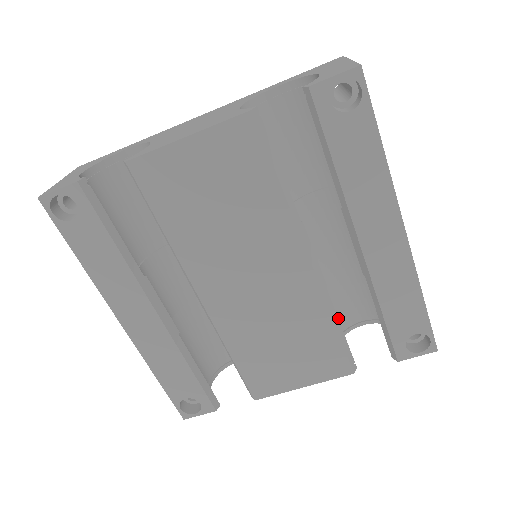
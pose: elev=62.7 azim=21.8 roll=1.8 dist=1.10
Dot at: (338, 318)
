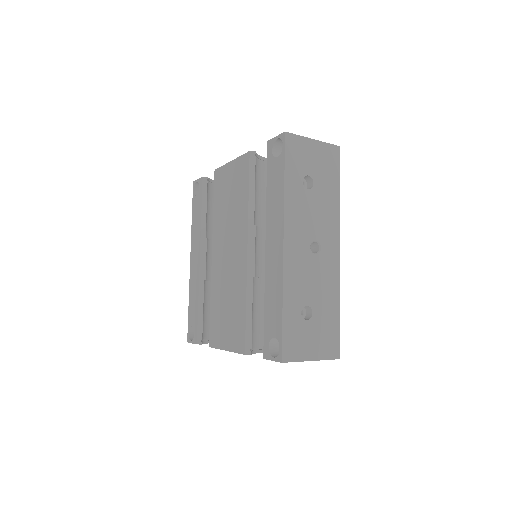
Dot at: occluded
